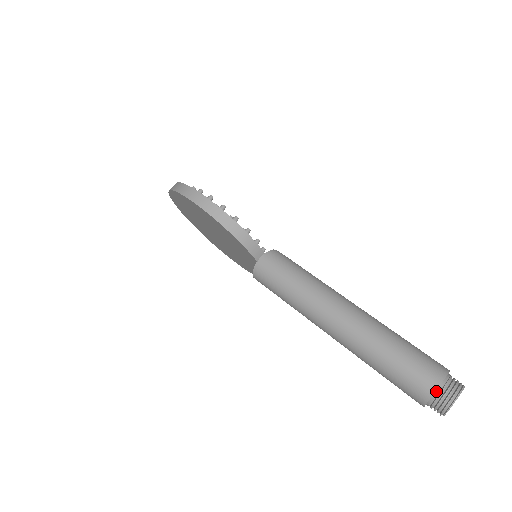
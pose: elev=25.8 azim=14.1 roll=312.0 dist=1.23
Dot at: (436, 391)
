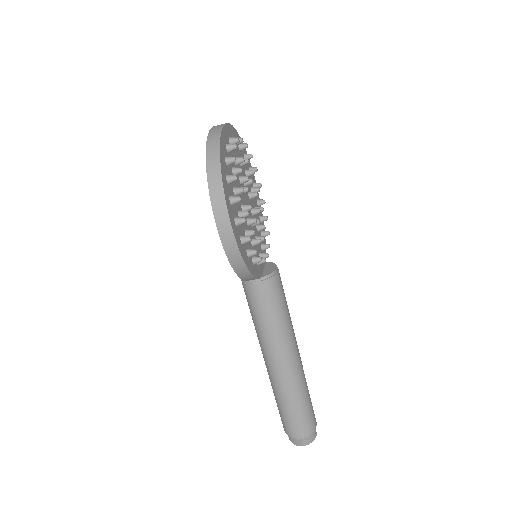
Dot at: (295, 437)
